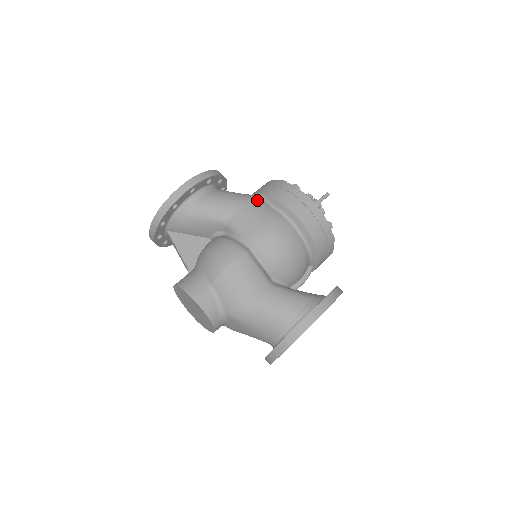
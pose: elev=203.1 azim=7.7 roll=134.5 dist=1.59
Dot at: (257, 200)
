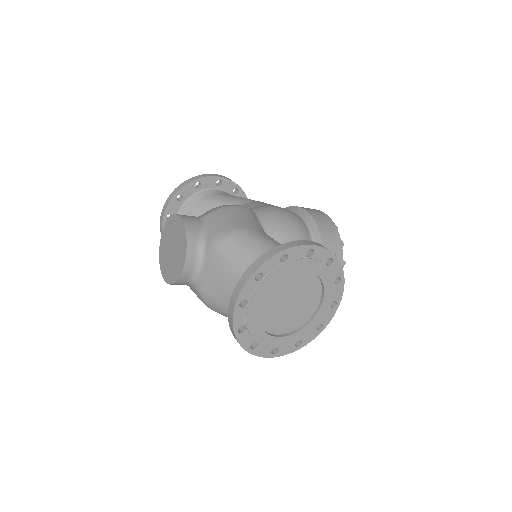
Dot at: occluded
